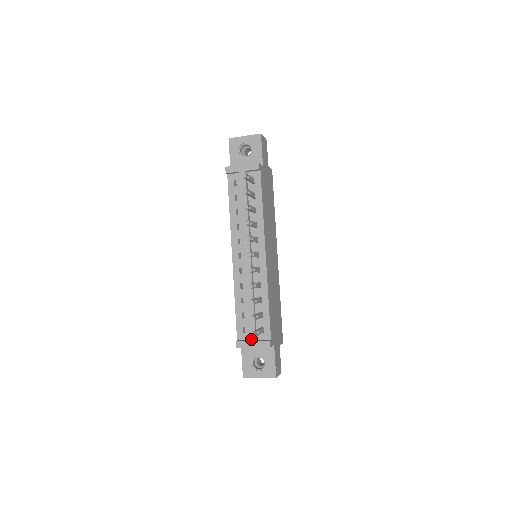
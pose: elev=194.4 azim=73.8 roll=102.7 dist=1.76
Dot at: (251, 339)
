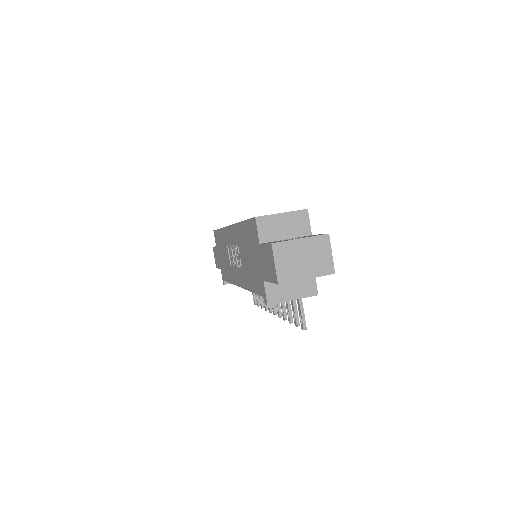
Dot at: occluded
